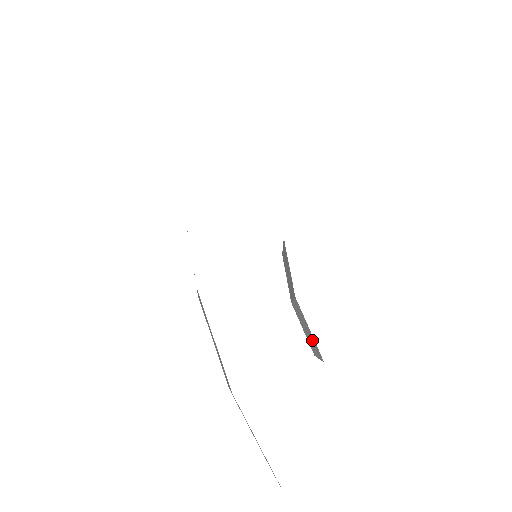
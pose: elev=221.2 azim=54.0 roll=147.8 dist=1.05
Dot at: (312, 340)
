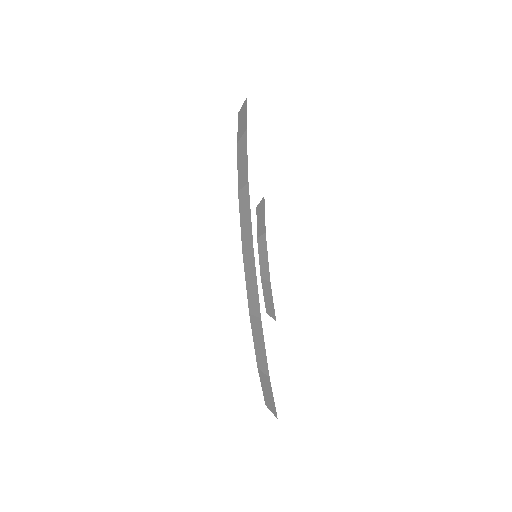
Dot at: (271, 307)
